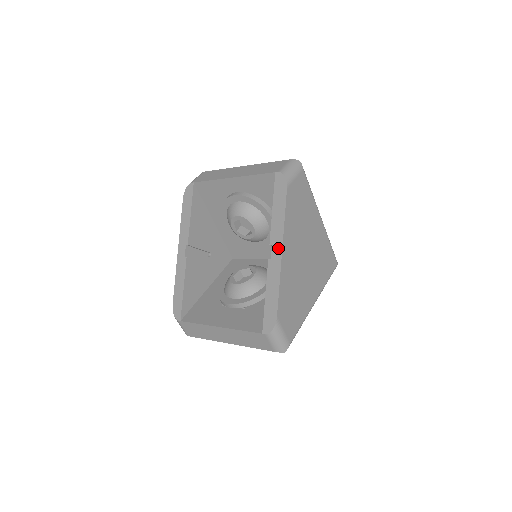
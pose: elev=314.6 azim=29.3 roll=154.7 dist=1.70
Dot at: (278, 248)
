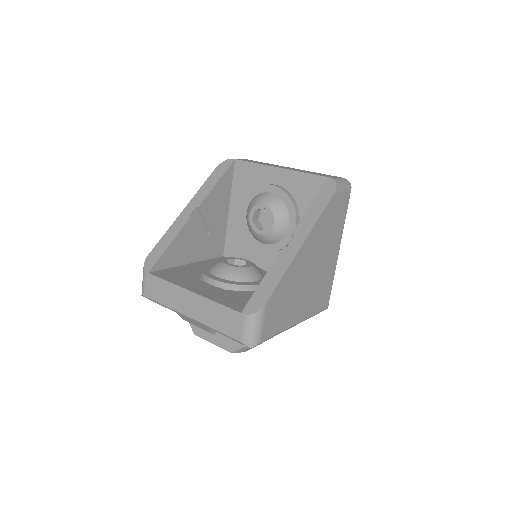
Dot at: (300, 240)
